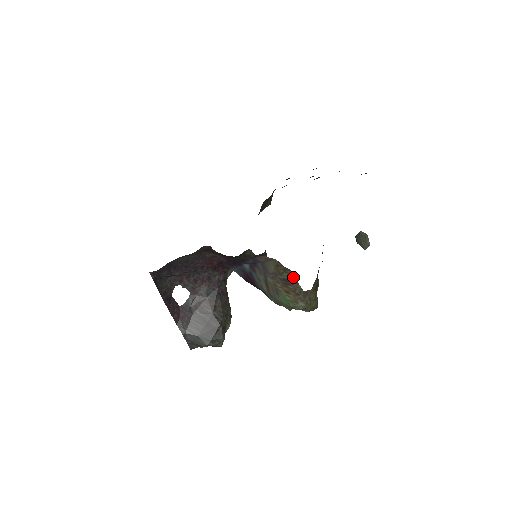
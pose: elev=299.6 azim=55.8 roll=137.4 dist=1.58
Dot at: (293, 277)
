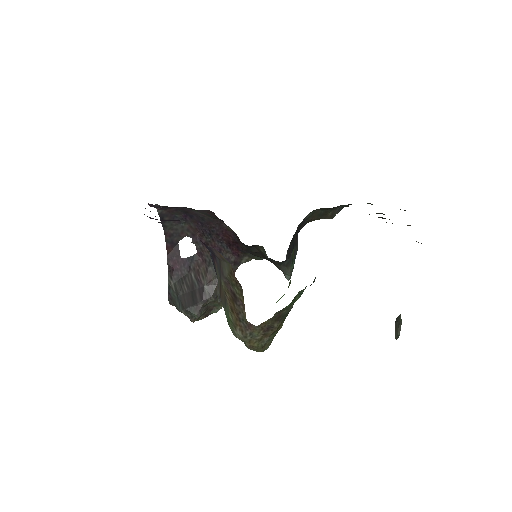
Dot at: (242, 297)
